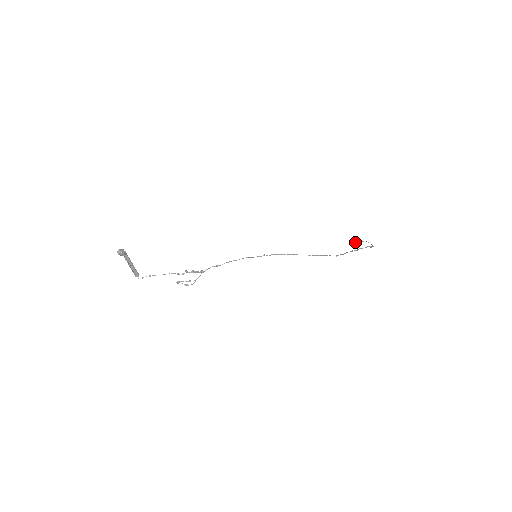
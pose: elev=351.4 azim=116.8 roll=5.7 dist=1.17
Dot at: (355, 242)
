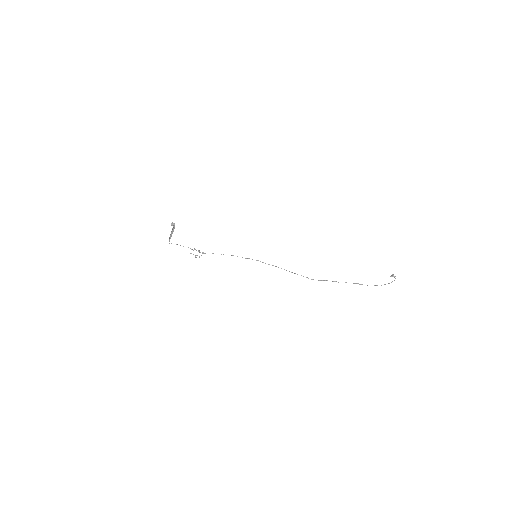
Dot at: (392, 275)
